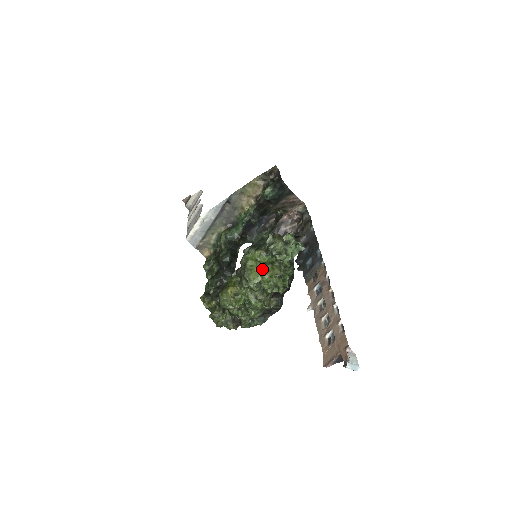
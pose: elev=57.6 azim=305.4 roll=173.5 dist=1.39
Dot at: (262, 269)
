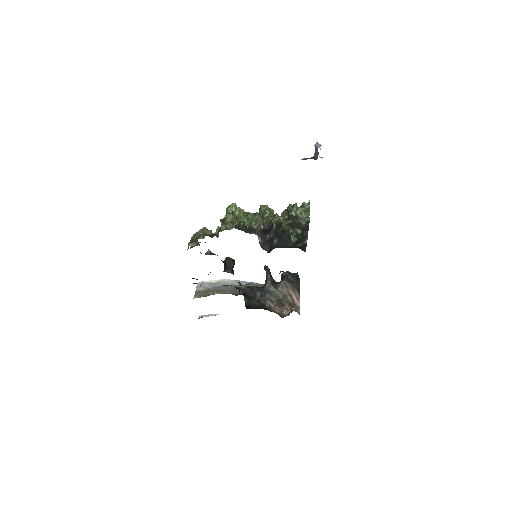
Dot at: (273, 211)
